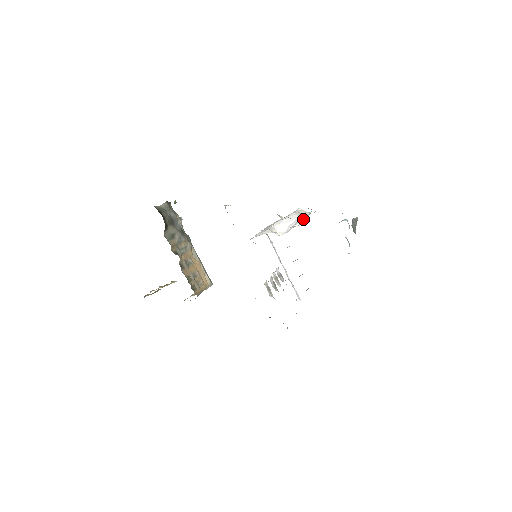
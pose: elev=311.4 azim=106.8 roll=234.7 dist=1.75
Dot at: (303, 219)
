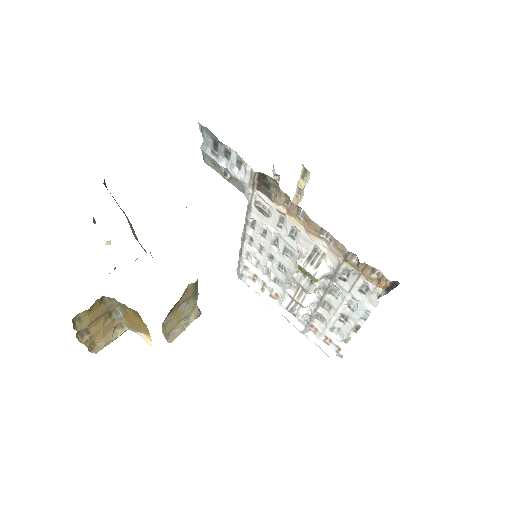
Dot at: (305, 181)
